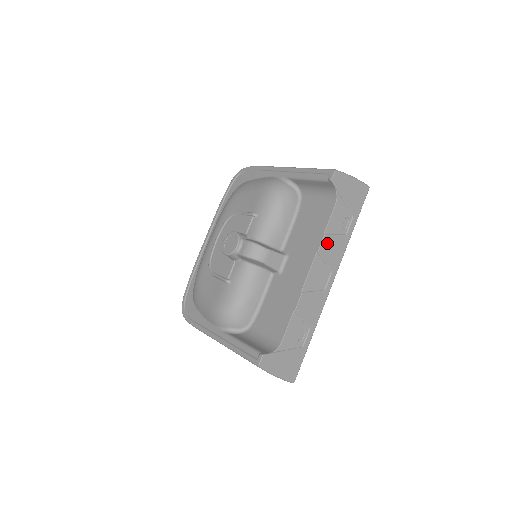
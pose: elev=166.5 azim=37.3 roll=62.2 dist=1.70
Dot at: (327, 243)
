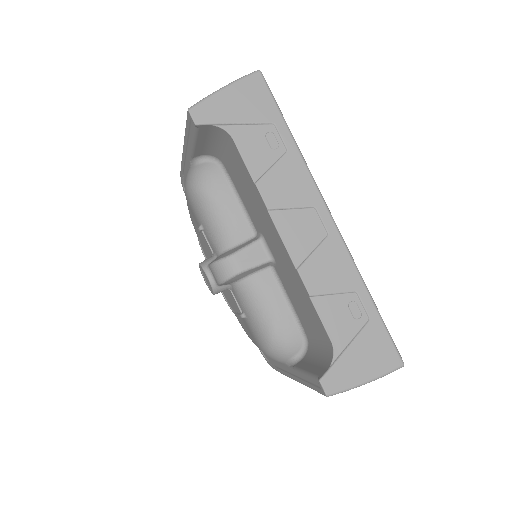
Dot at: (270, 188)
